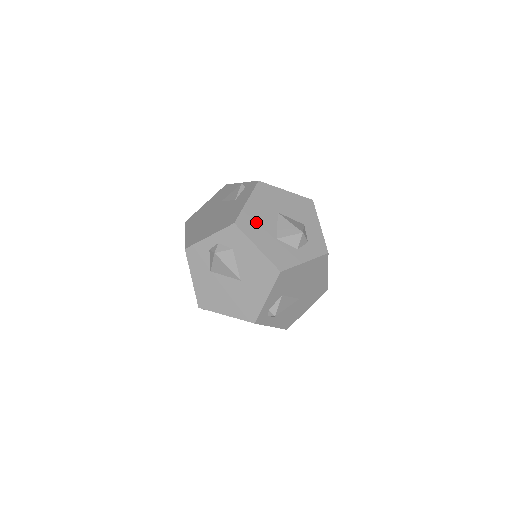
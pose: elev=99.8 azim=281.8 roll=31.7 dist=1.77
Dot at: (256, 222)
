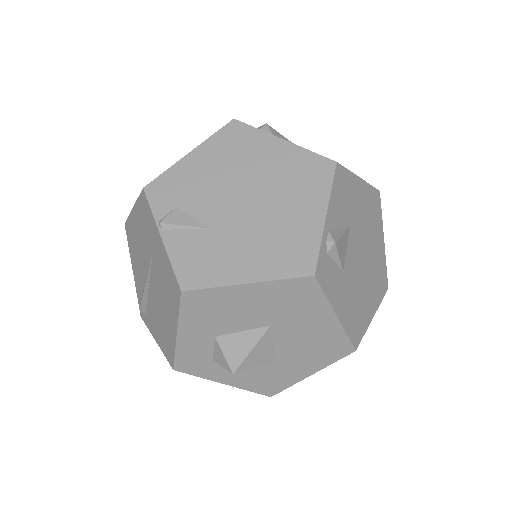
Dot at: occluded
